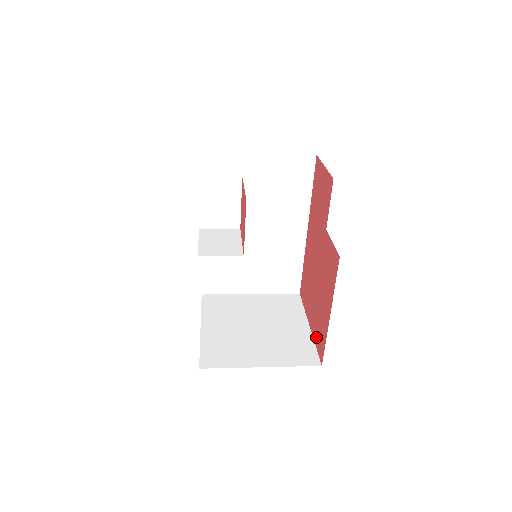
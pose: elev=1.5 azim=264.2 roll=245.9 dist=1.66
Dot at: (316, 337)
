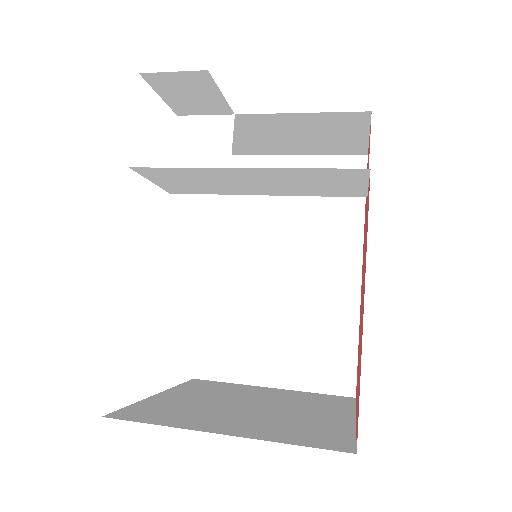
Dot at: occluded
